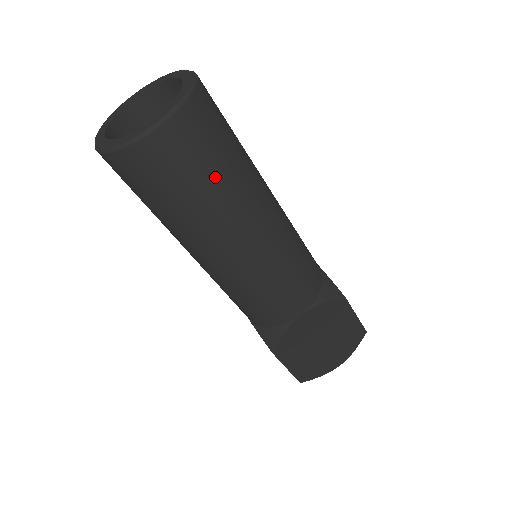
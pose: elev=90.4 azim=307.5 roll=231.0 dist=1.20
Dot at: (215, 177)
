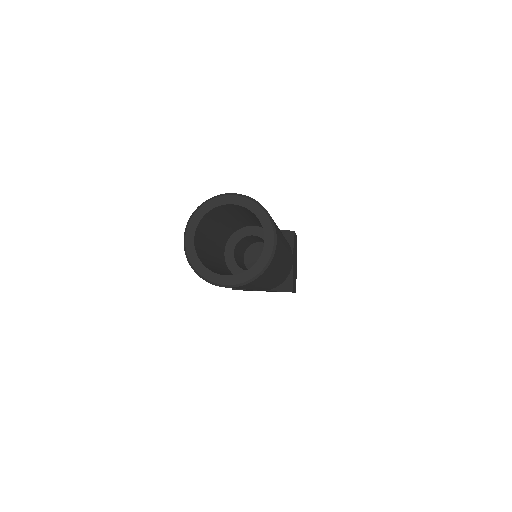
Dot at: (281, 237)
